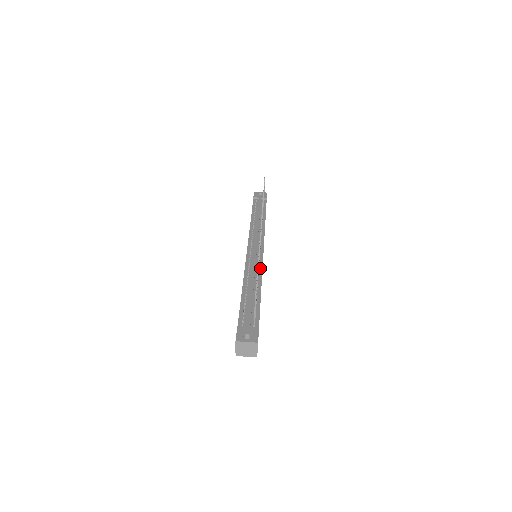
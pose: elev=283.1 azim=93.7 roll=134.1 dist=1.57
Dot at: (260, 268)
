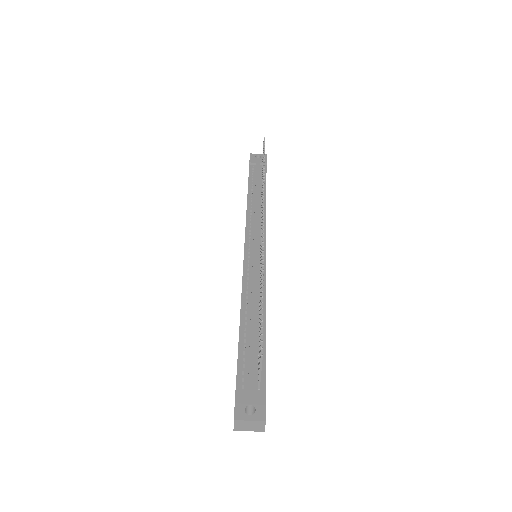
Dot at: occluded
